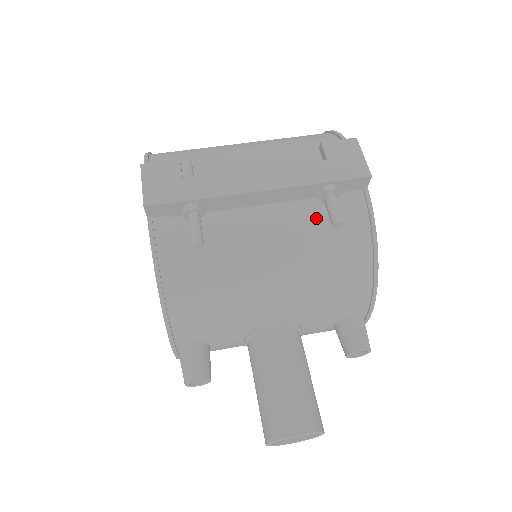
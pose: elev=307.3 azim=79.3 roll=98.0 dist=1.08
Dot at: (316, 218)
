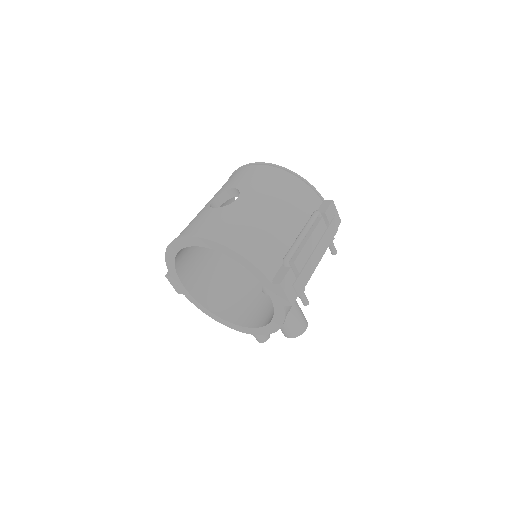
Dot at: occluded
